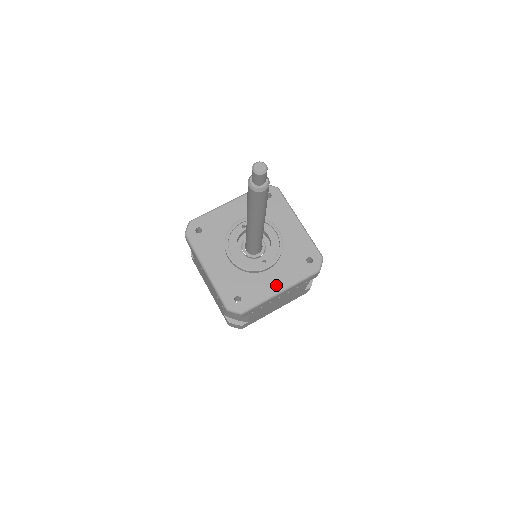
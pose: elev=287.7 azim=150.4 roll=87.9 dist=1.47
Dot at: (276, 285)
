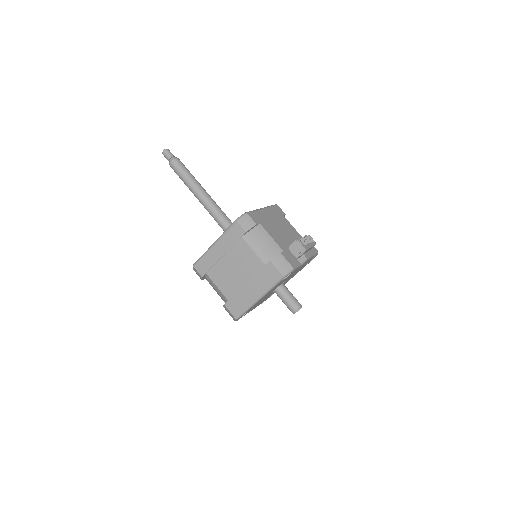
Dot at: occluded
